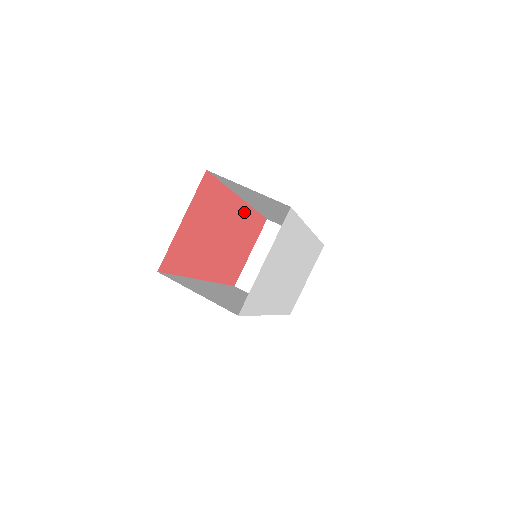
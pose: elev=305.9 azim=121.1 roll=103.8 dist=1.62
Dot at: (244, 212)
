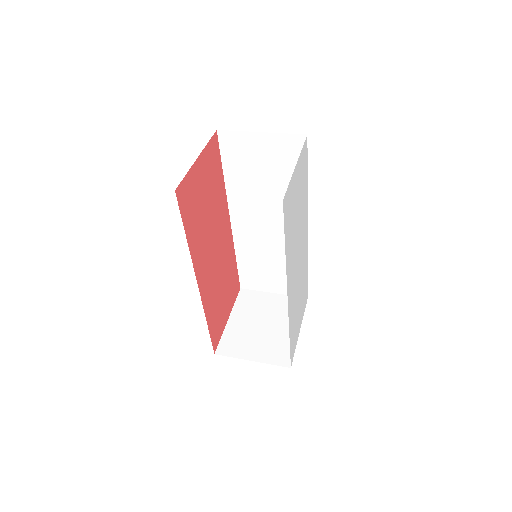
Dot at: (229, 242)
